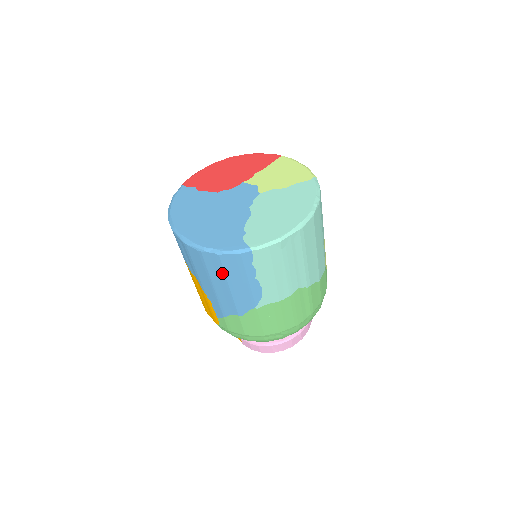
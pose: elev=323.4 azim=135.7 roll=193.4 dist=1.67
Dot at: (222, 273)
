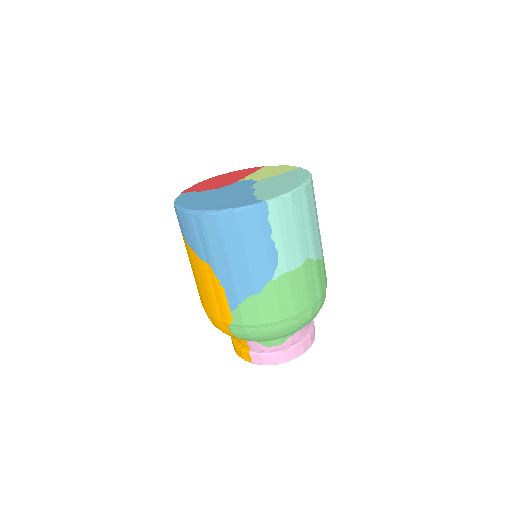
Dot at: (239, 237)
